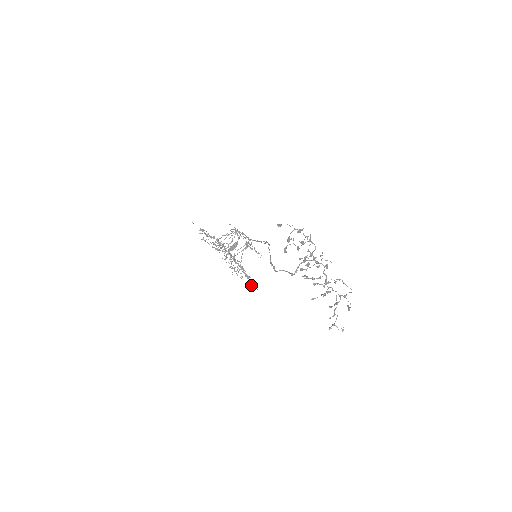
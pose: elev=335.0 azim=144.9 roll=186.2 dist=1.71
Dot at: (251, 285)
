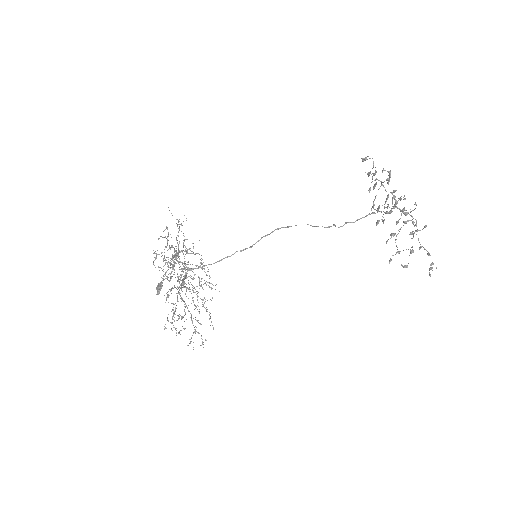
Dot at: (213, 329)
